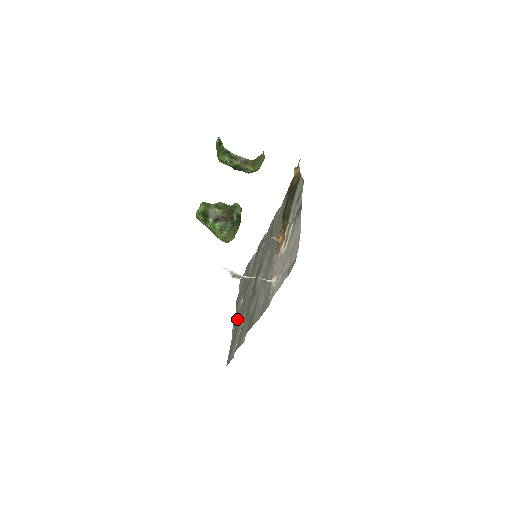
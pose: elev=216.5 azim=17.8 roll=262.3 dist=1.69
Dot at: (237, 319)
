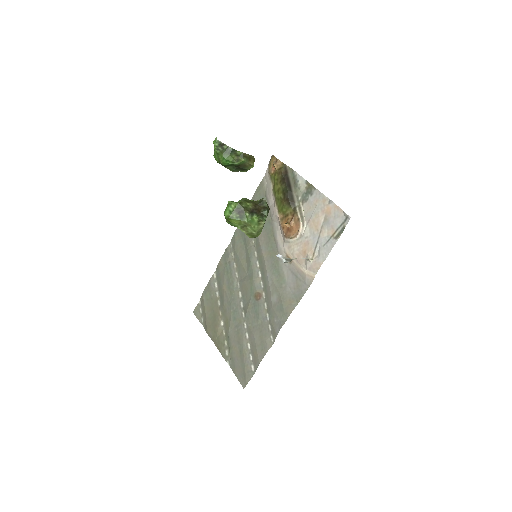
Dot at: (225, 343)
